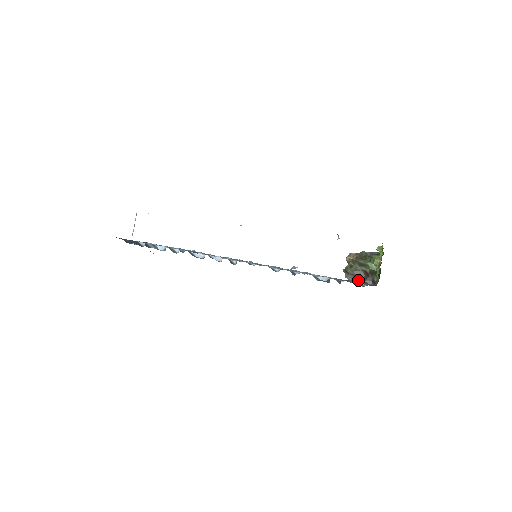
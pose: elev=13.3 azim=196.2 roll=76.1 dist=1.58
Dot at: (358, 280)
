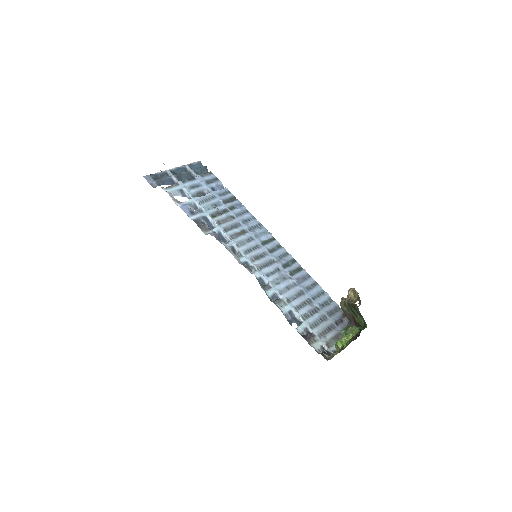
Dot at: (346, 318)
